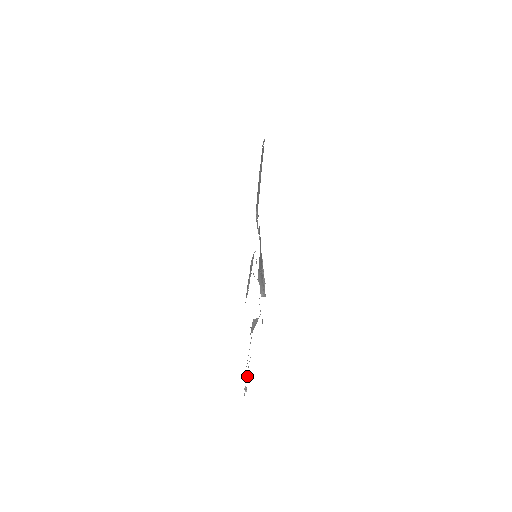
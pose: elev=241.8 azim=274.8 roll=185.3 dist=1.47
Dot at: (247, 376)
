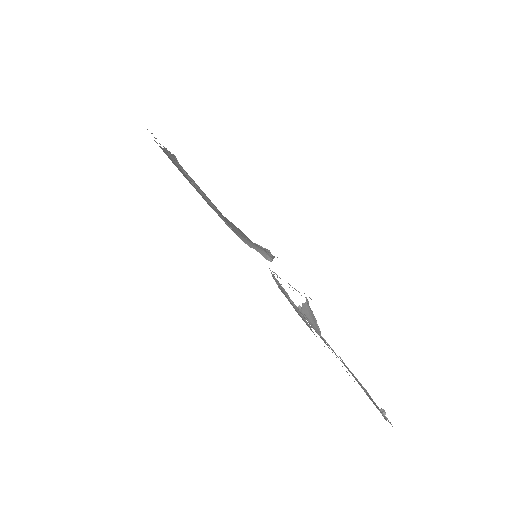
Dot at: occluded
